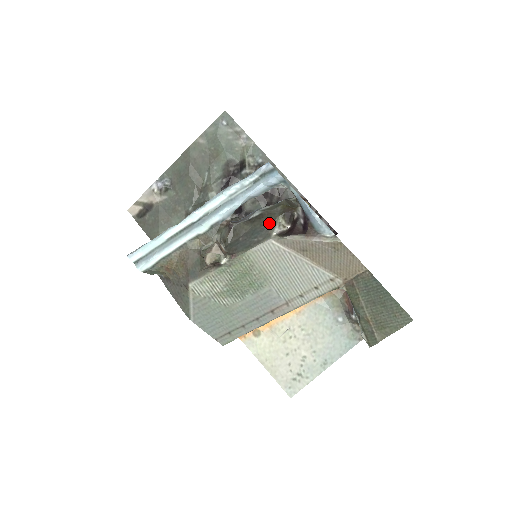
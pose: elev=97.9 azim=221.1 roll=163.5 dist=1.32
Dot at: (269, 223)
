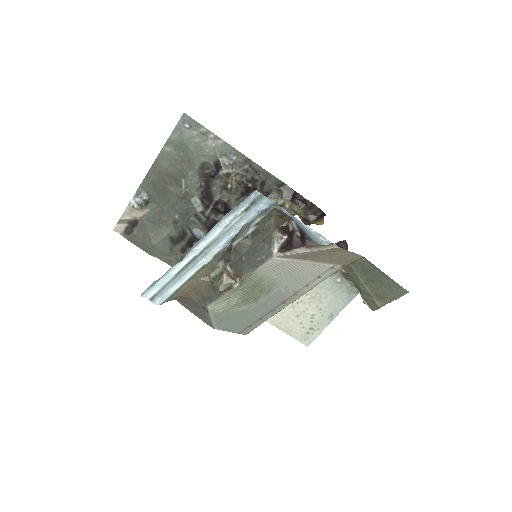
Dot at: (267, 239)
